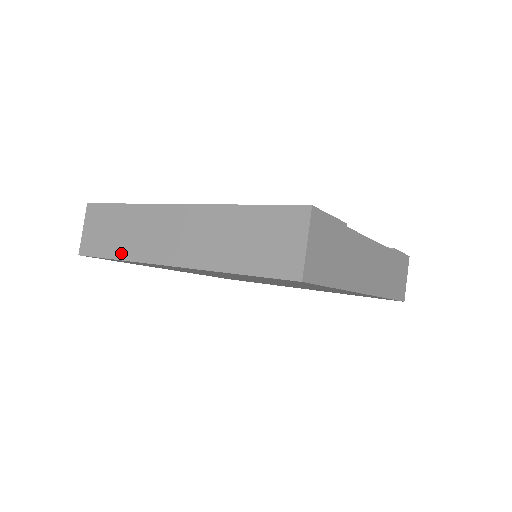
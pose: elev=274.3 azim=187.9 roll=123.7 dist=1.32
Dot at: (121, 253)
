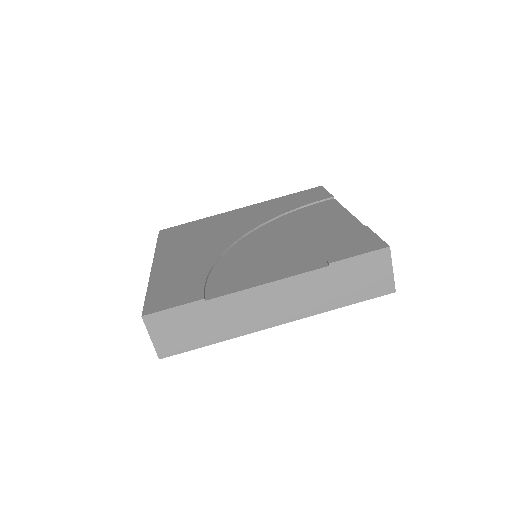
Dot at: occluded
